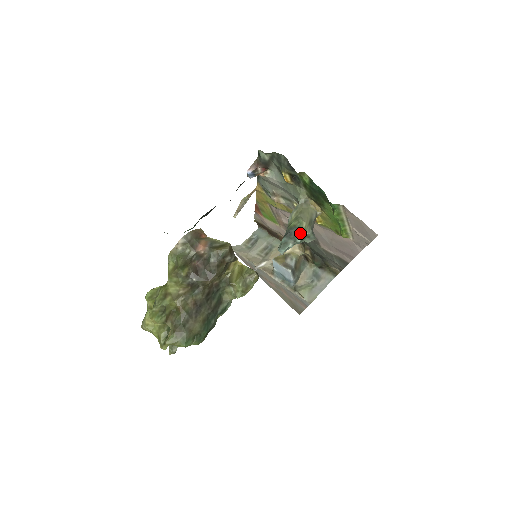
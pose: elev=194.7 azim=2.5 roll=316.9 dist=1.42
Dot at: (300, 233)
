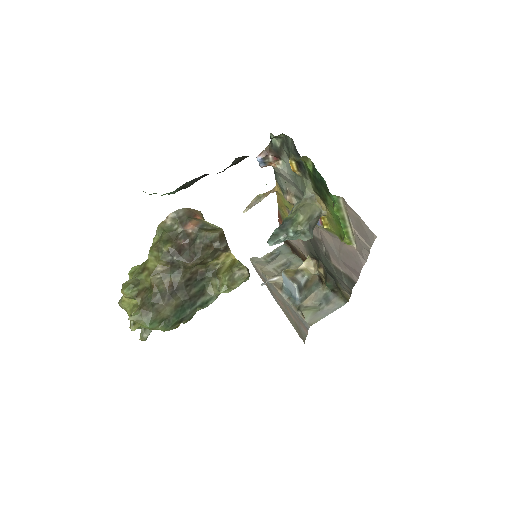
Dot at: (294, 226)
